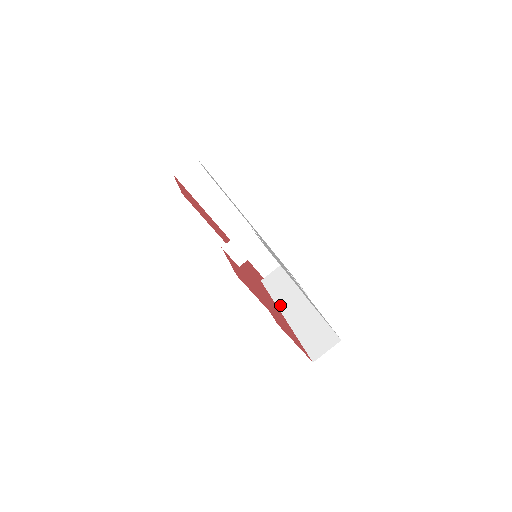
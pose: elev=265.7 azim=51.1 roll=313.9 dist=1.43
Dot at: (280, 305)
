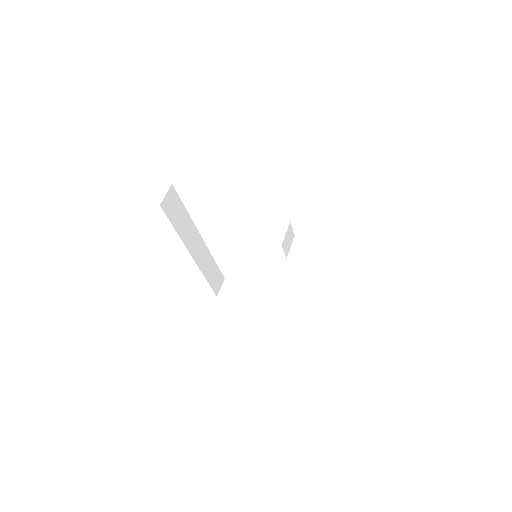
Dot at: (284, 288)
